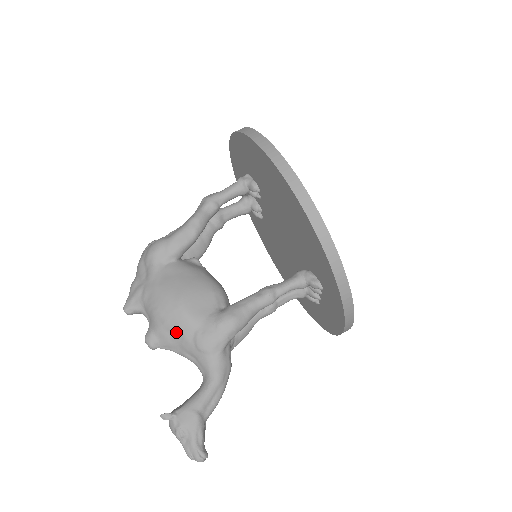
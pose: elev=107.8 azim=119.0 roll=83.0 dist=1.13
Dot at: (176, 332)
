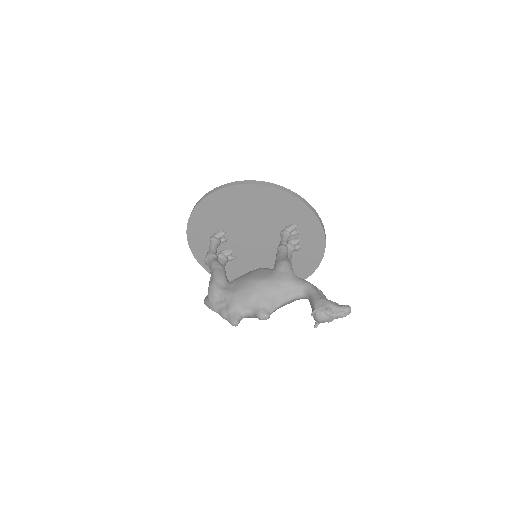
Dot at: (269, 292)
